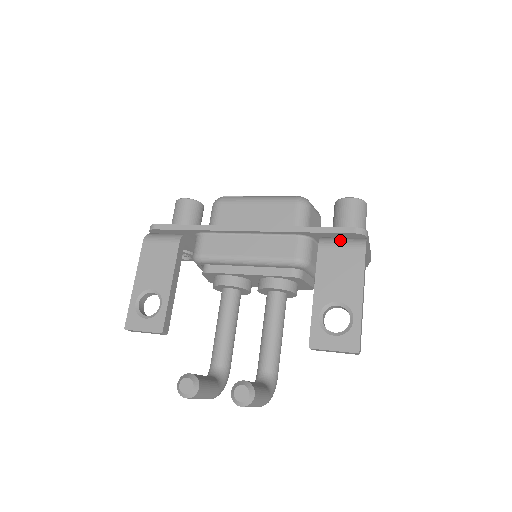
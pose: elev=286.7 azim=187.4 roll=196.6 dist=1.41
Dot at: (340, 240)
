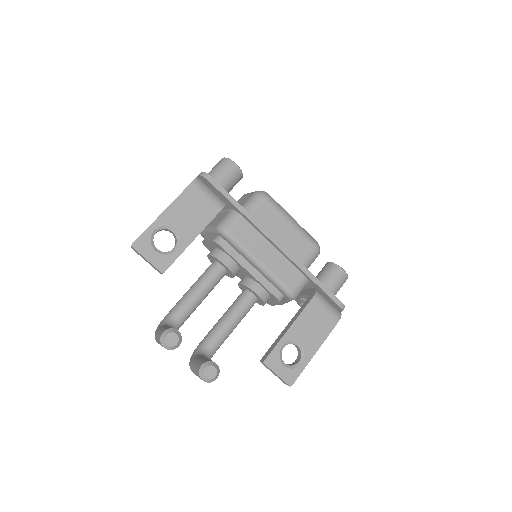
Dot at: (328, 303)
